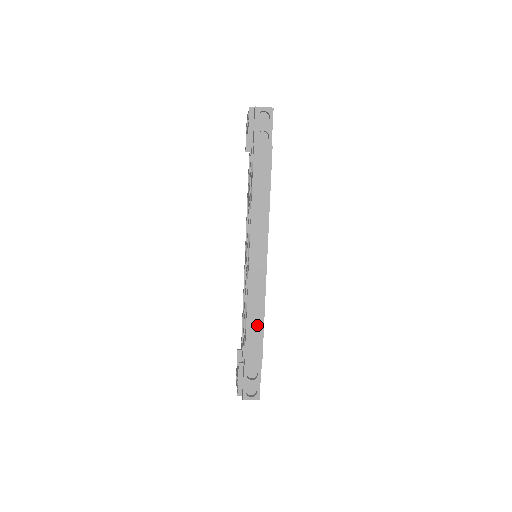
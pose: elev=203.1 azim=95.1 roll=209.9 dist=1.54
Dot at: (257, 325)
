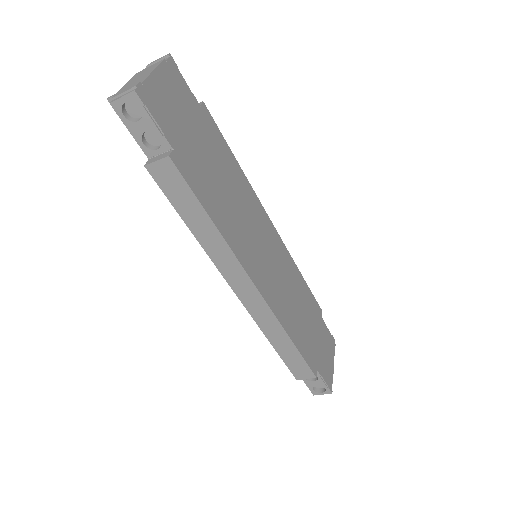
Dot at: (286, 346)
